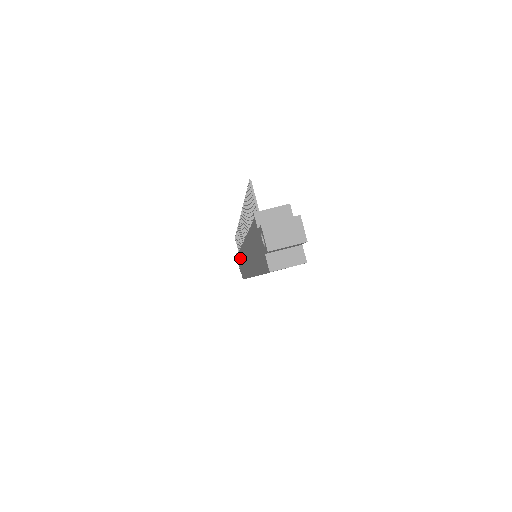
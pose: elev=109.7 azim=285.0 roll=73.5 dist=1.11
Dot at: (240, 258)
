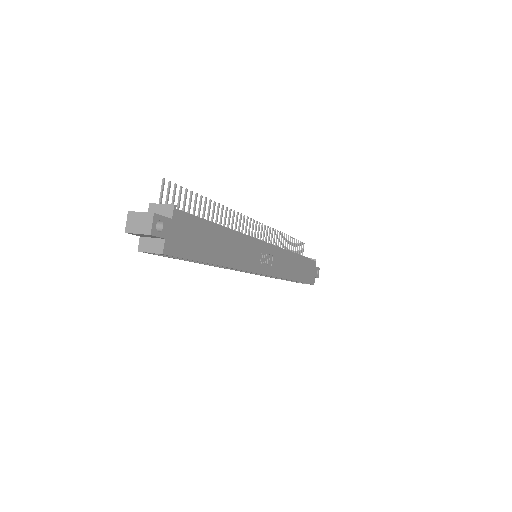
Dot at: occluded
